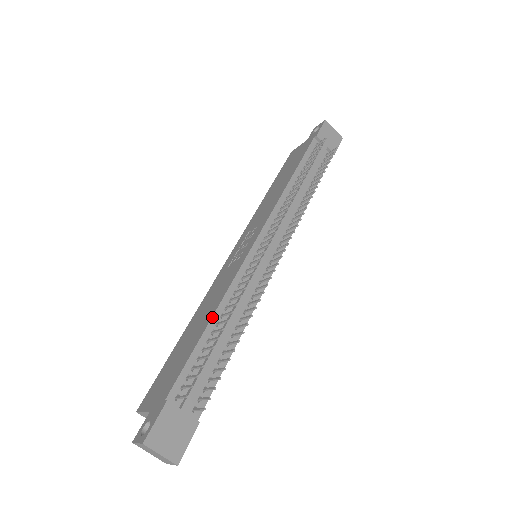
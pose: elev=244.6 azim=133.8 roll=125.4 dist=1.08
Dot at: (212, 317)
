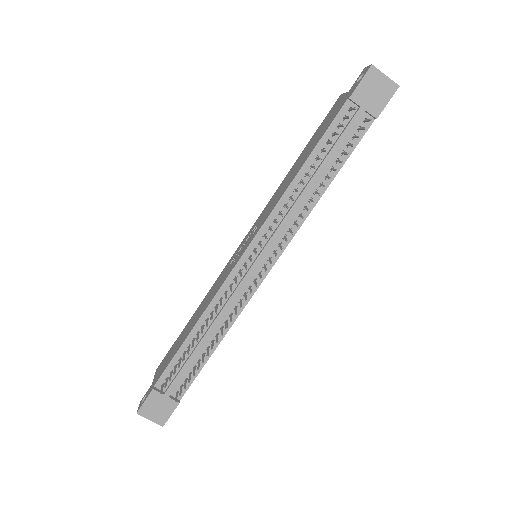
Dot at: (193, 328)
